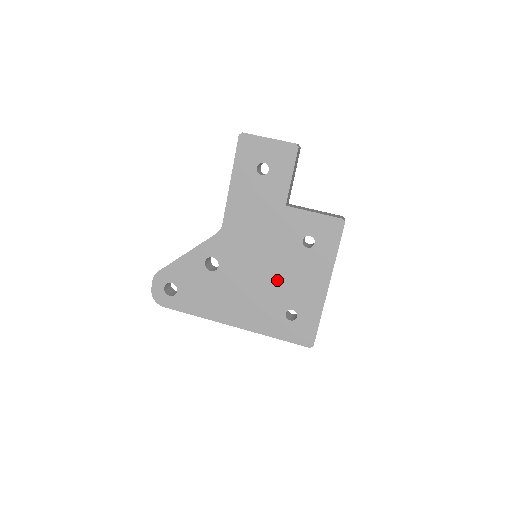
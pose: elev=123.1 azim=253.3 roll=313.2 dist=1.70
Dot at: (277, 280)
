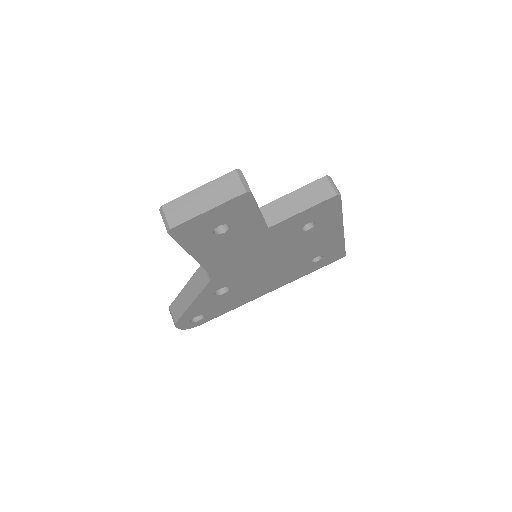
Dot at: (292, 258)
